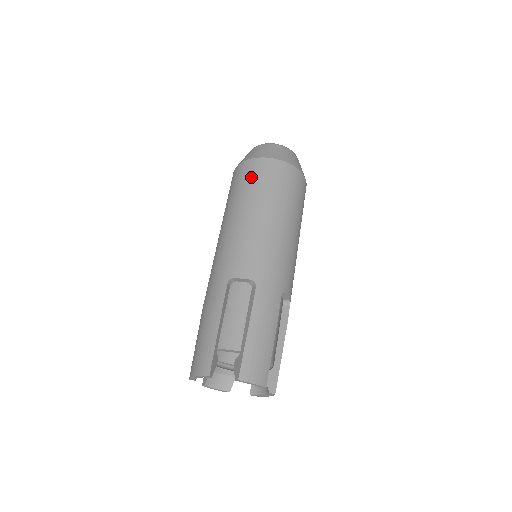
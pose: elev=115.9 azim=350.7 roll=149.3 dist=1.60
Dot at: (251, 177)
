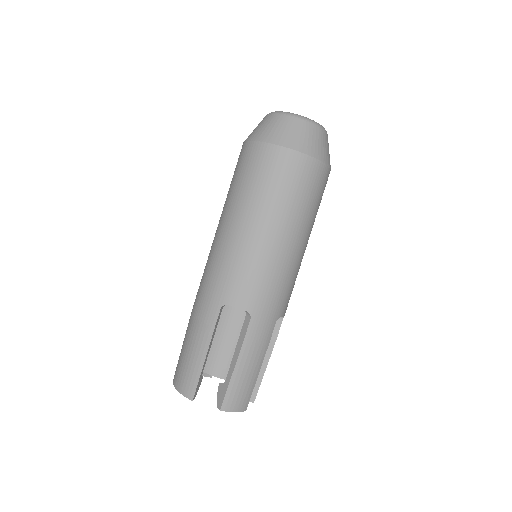
Dot at: (265, 173)
